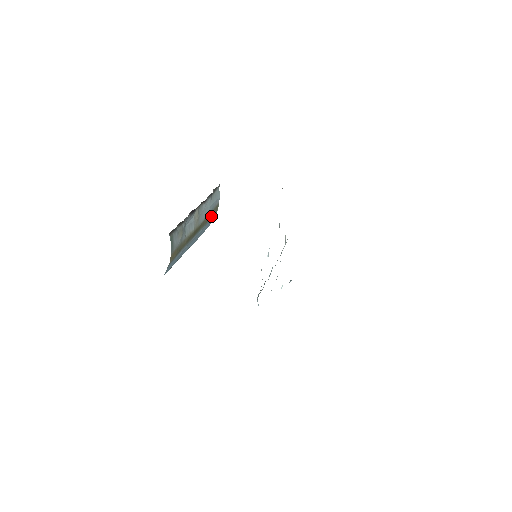
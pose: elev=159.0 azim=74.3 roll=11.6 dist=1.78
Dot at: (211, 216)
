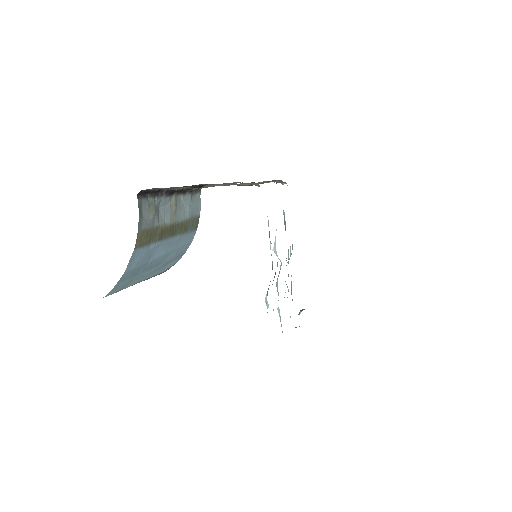
Dot at: (190, 227)
